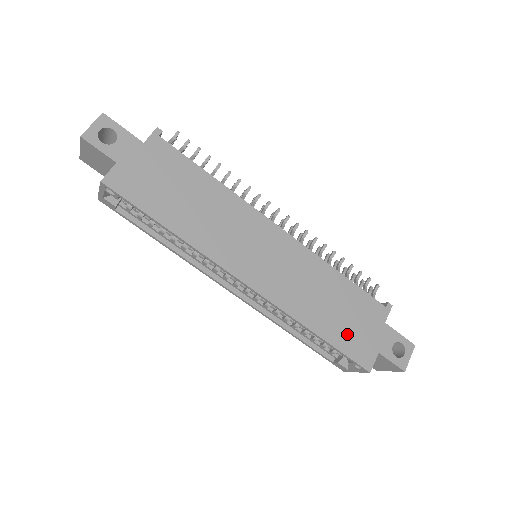
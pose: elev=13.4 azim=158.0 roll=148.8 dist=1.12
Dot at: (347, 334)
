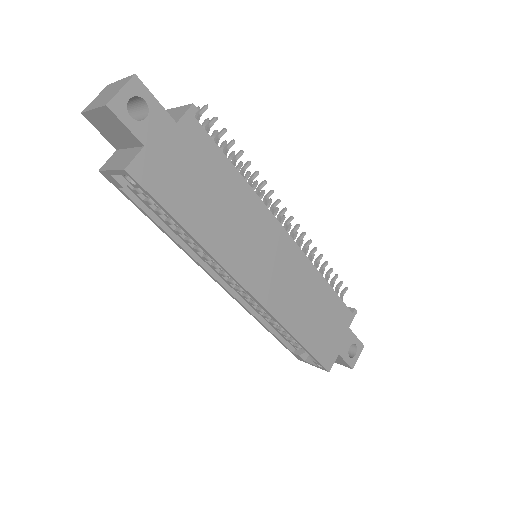
Dot at: (320, 339)
